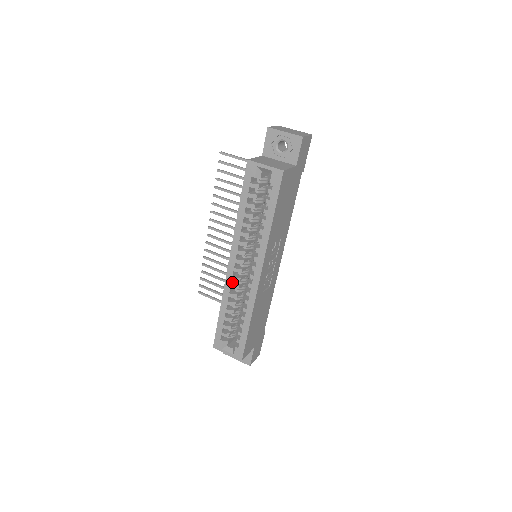
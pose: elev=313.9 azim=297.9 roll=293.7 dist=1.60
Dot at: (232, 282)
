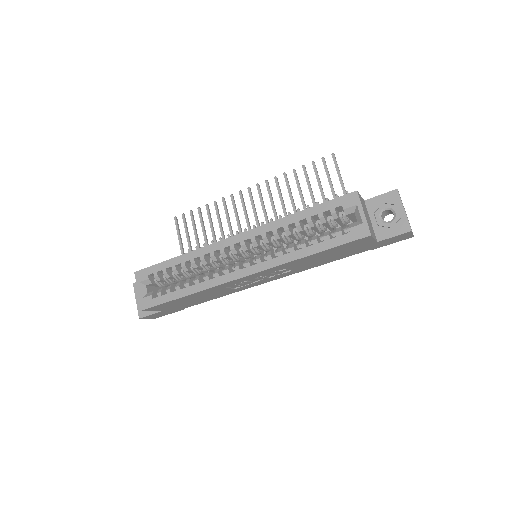
Dot at: (217, 251)
